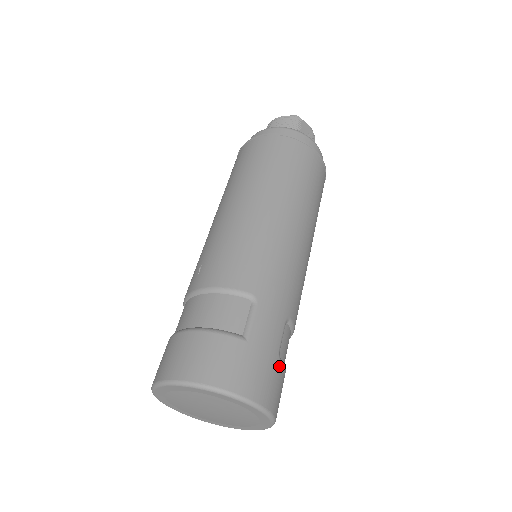
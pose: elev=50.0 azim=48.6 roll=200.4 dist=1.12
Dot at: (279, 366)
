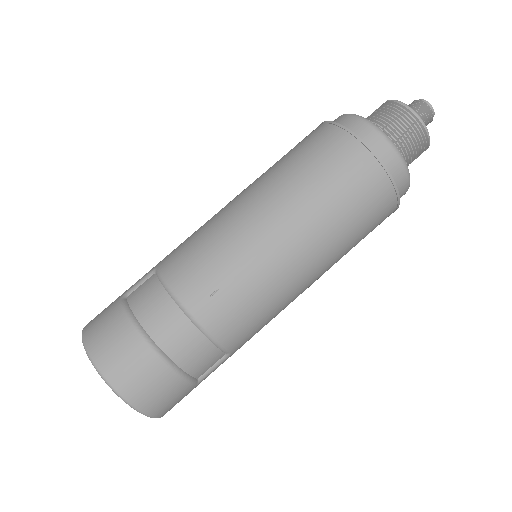
Dot at: occluded
